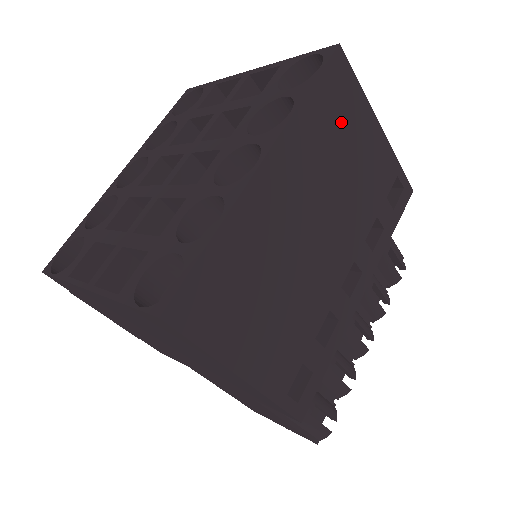
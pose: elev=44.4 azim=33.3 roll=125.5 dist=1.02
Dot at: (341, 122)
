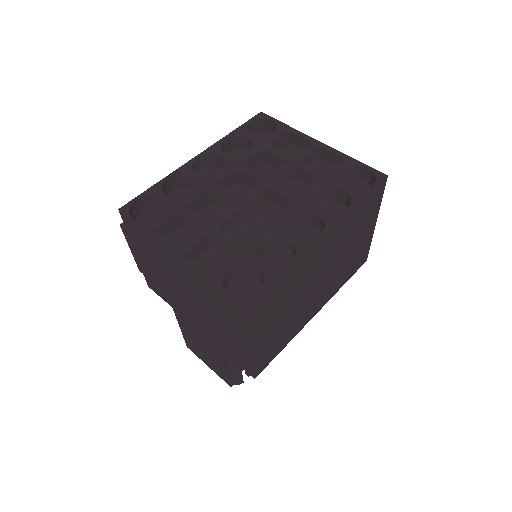
Dot at: (364, 218)
